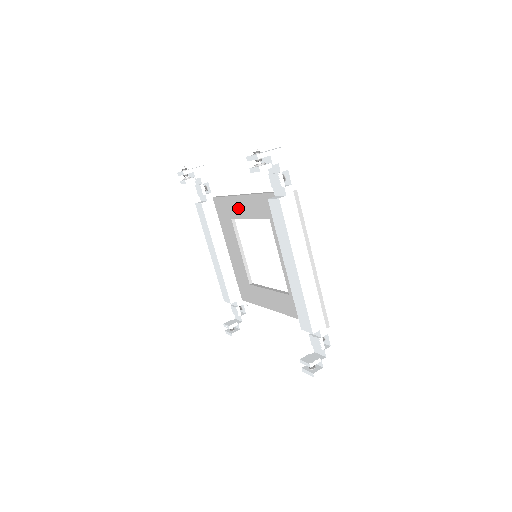
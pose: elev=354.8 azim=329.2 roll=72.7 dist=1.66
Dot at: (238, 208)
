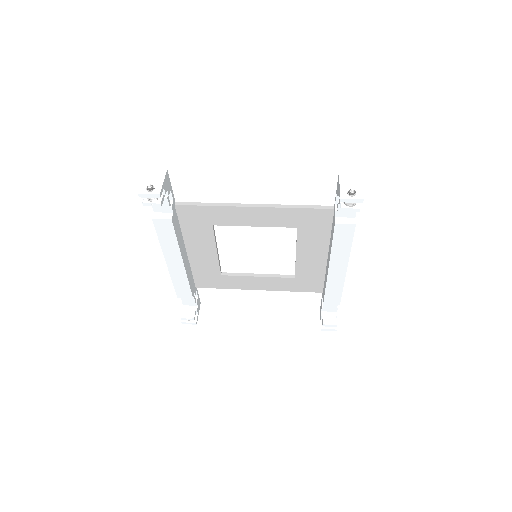
Dot at: (236, 217)
